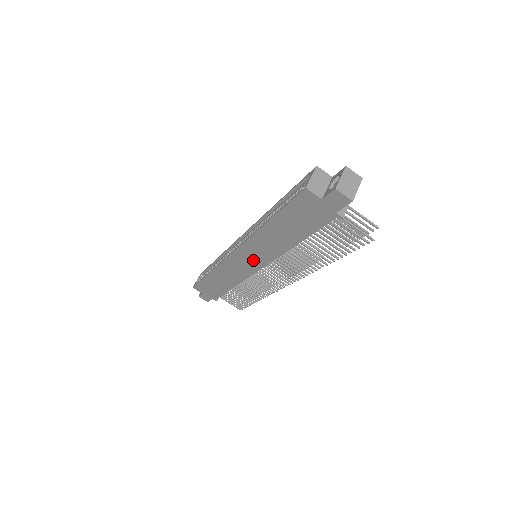
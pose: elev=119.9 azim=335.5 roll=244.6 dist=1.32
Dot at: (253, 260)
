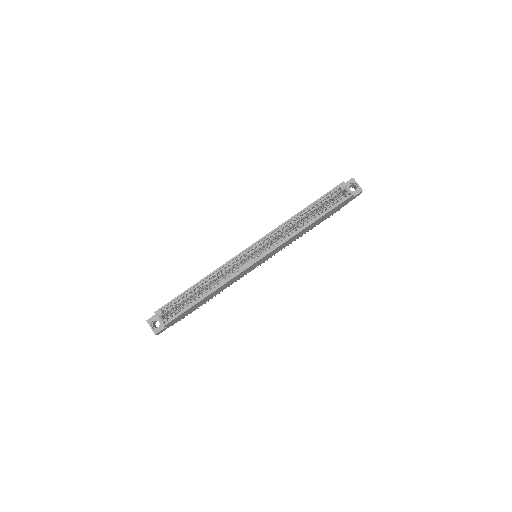
Dot at: (267, 258)
